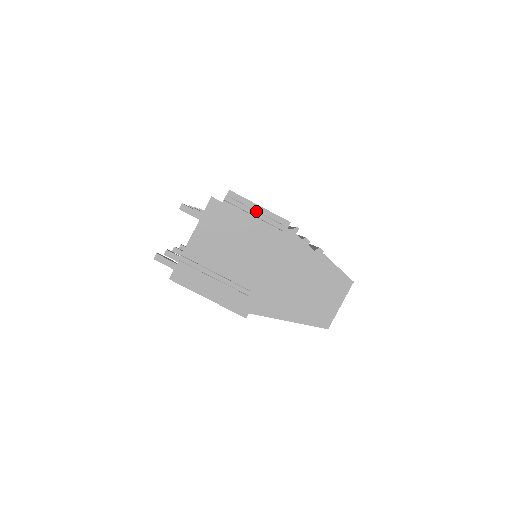
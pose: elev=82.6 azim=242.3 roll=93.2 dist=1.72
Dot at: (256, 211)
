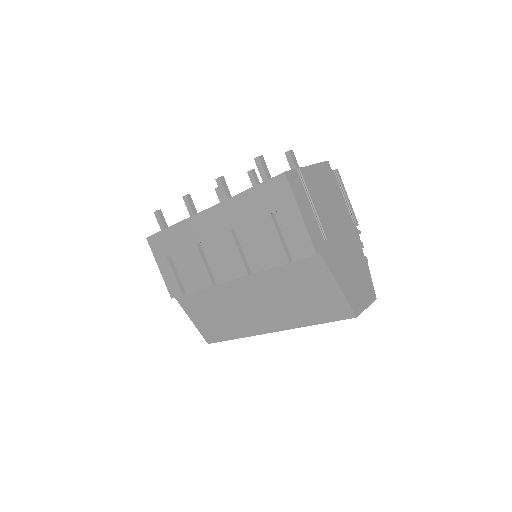
Dot at: occluded
